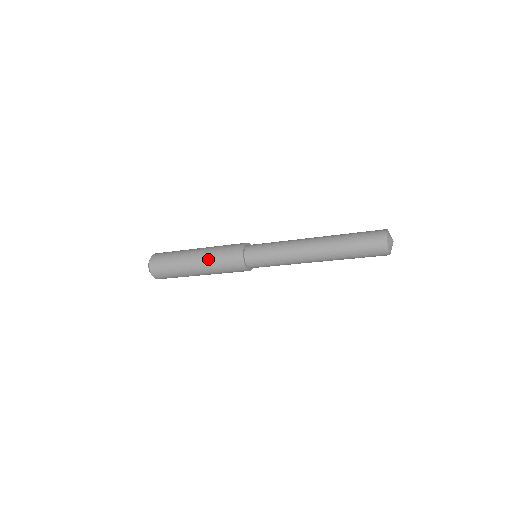
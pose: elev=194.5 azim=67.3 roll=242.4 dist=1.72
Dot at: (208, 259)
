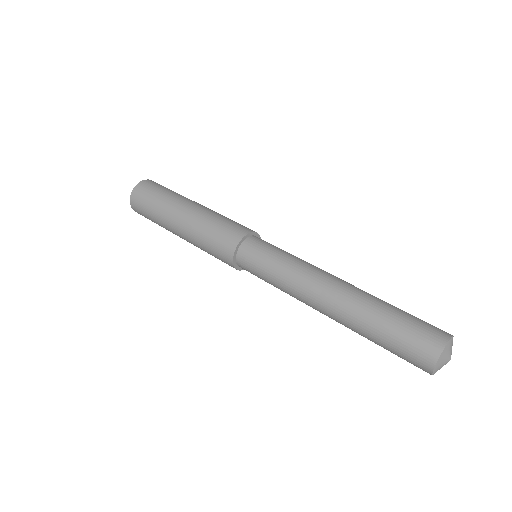
Dot at: (192, 240)
